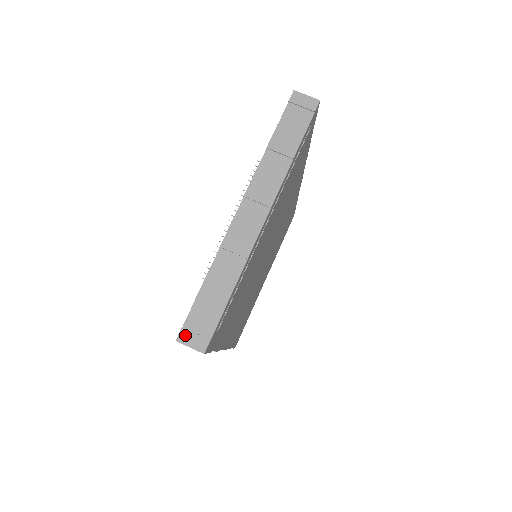
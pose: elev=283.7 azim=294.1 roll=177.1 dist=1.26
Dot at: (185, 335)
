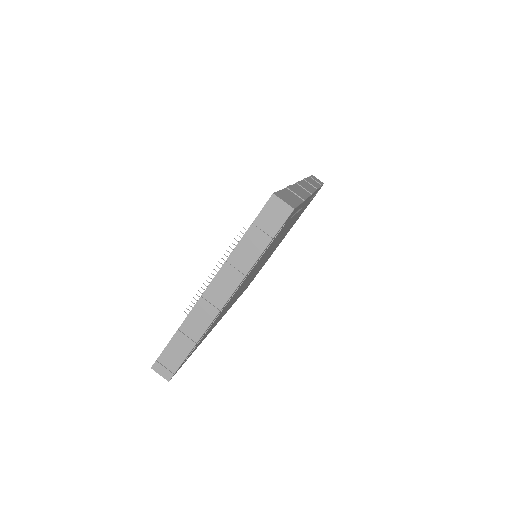
Dot at: (157, 366)
